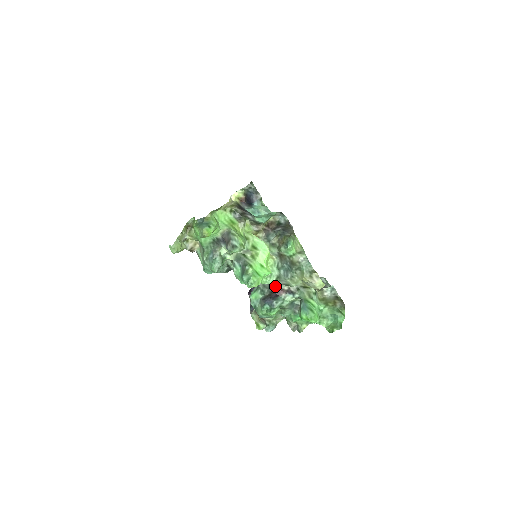
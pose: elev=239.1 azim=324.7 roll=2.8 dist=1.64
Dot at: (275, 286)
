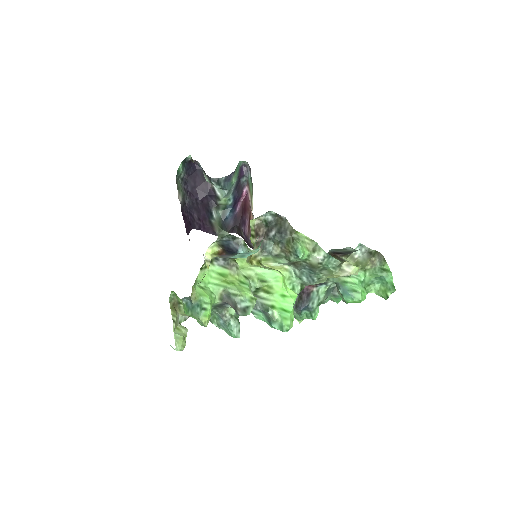
Dot at: occluded
